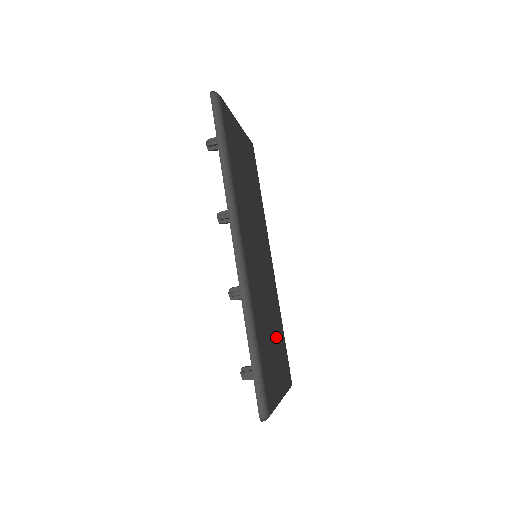
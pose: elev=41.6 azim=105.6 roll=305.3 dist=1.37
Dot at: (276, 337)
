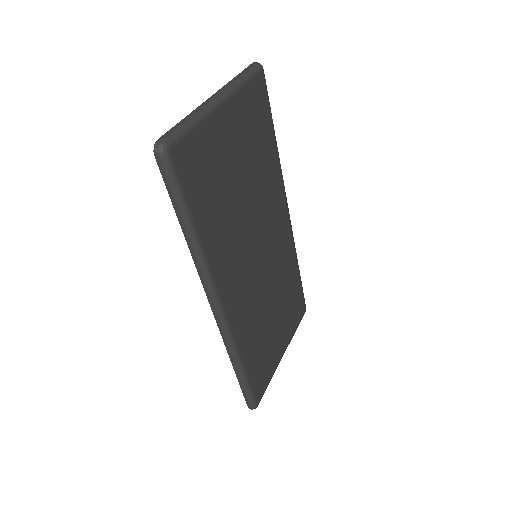
Dot at: (282, 307)
